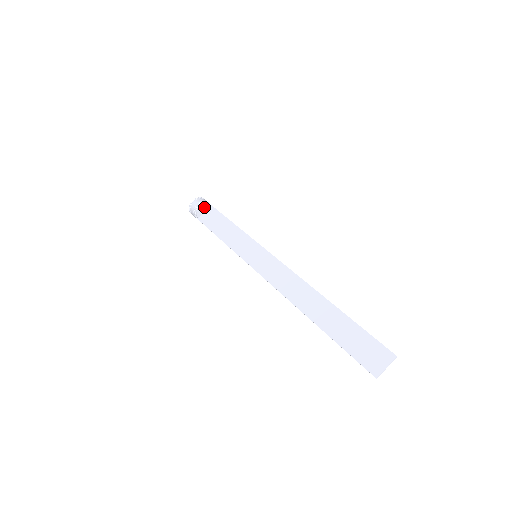
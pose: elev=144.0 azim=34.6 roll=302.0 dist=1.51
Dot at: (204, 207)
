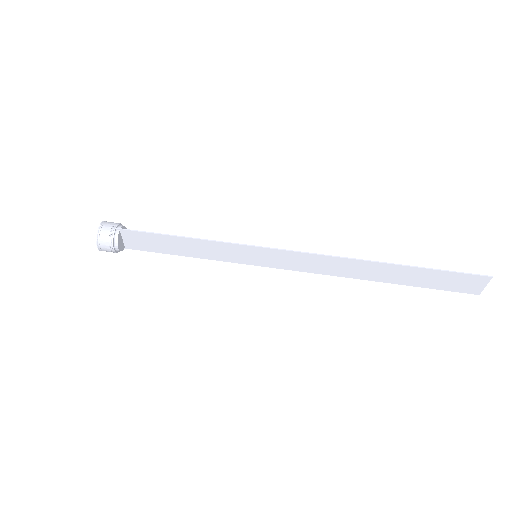
Dot at: (118, 241)
